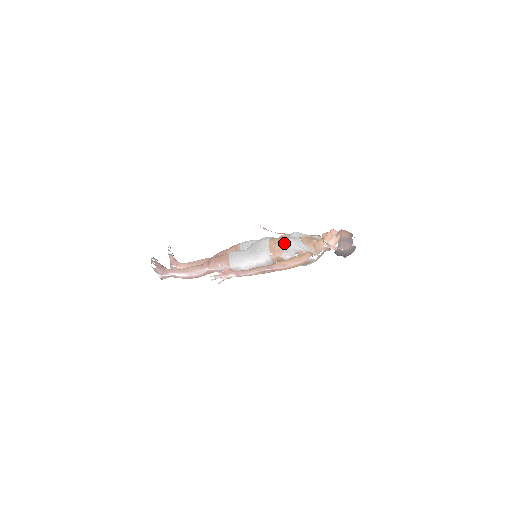
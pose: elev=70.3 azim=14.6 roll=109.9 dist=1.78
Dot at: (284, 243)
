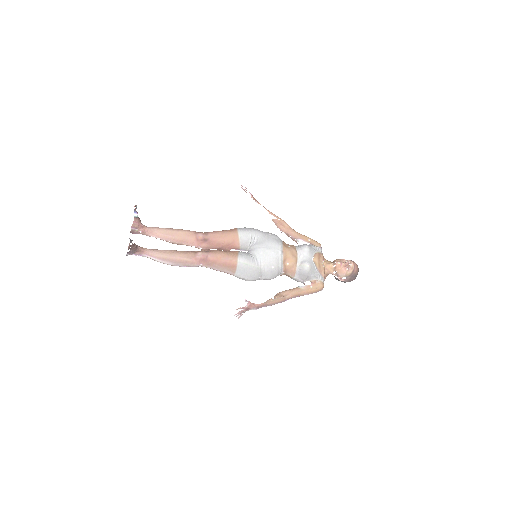
Dot at: (301, 266)
